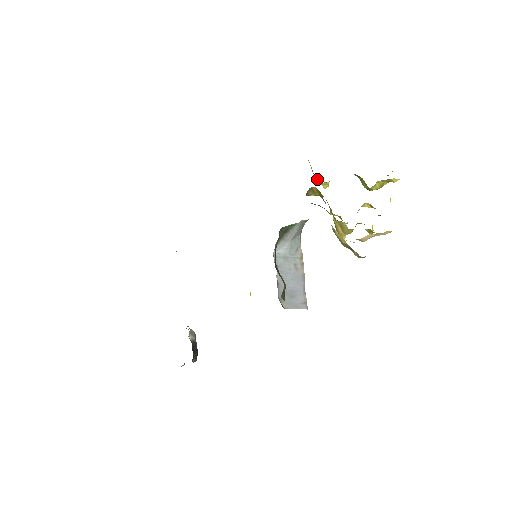
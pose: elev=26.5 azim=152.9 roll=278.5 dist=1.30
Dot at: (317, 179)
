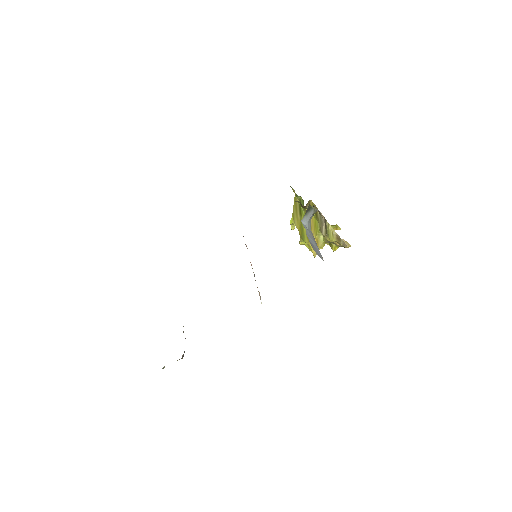
Dot at: (291, 219)
